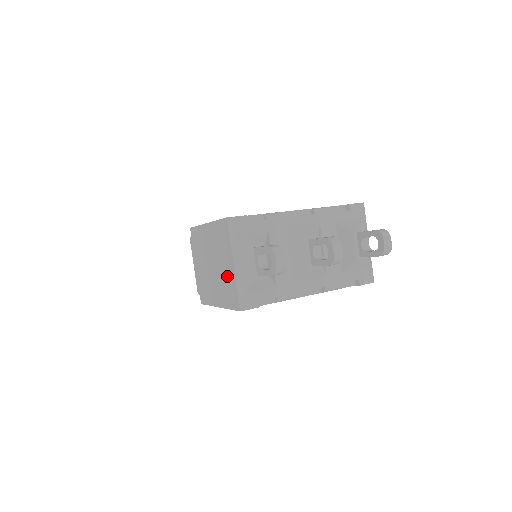
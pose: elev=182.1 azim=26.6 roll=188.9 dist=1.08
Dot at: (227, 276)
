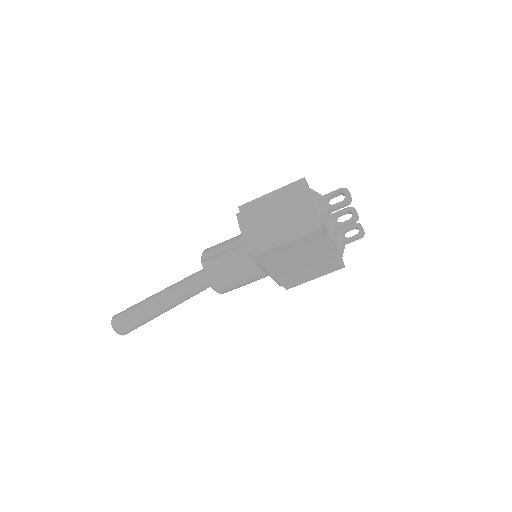
Dot at: (303, 213)
